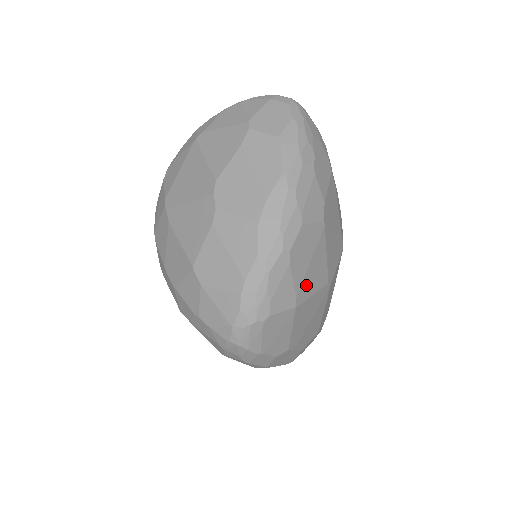
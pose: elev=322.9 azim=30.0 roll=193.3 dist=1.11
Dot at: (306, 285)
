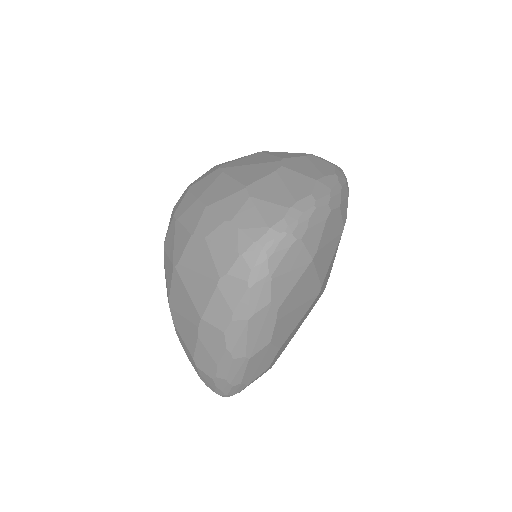
Dot at: (321, 255)
